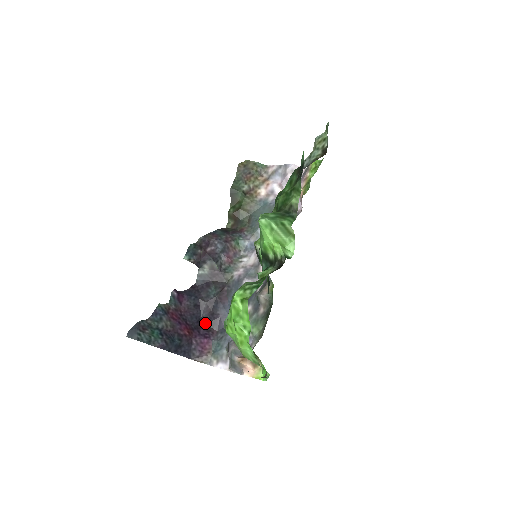
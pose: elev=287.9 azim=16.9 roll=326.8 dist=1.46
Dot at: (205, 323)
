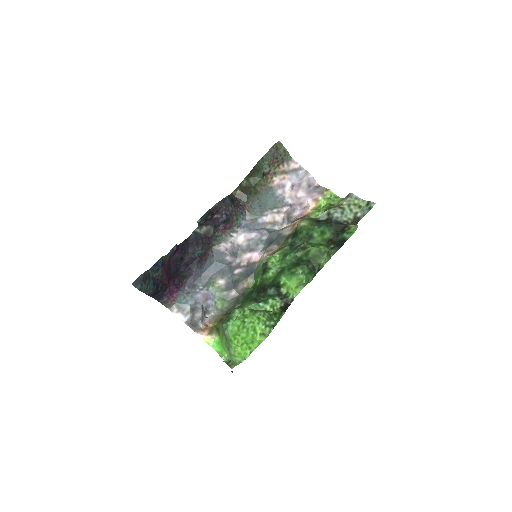
Dot at: (180, 274)
